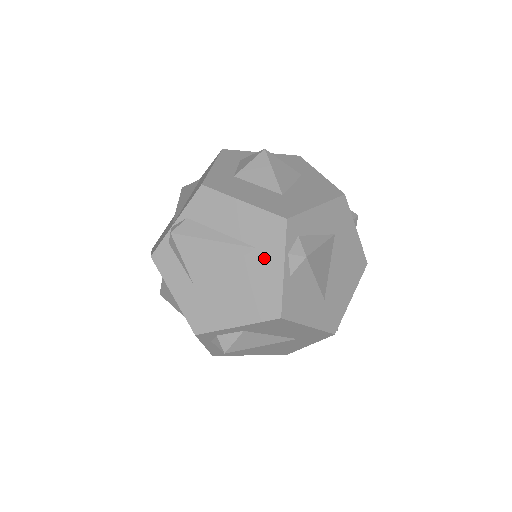
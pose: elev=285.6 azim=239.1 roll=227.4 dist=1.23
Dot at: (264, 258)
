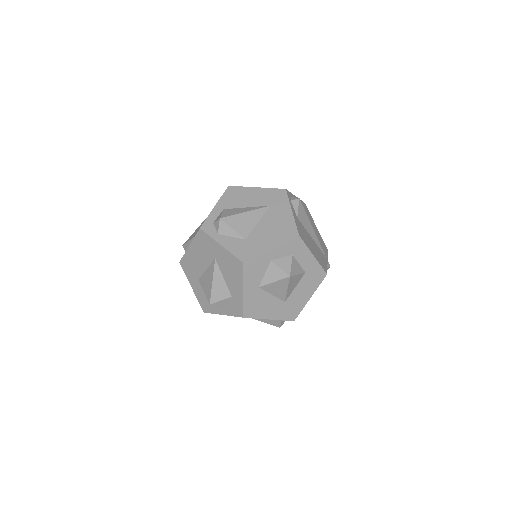
Dot at: occluded
